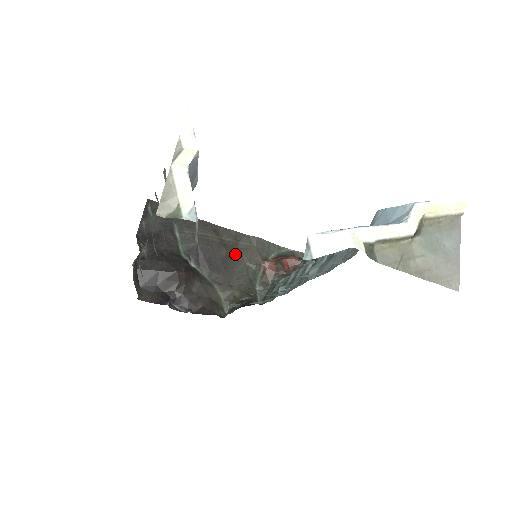
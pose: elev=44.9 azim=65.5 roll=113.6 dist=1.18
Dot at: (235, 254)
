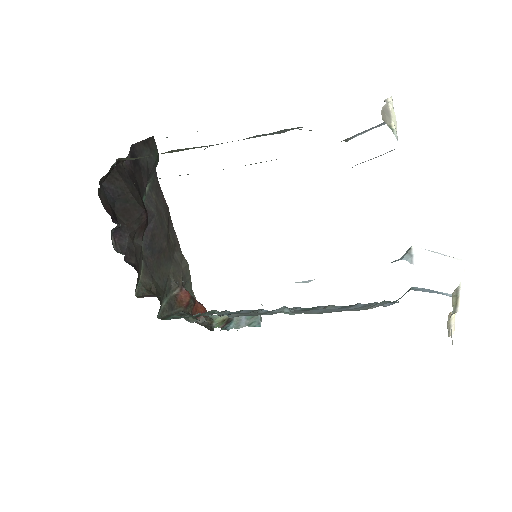
Dot at: (169, 256)
